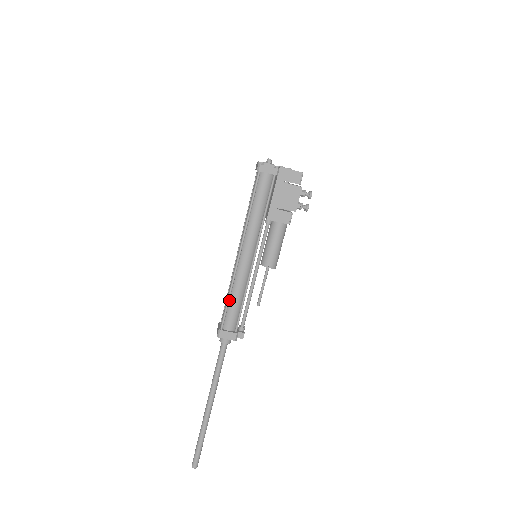
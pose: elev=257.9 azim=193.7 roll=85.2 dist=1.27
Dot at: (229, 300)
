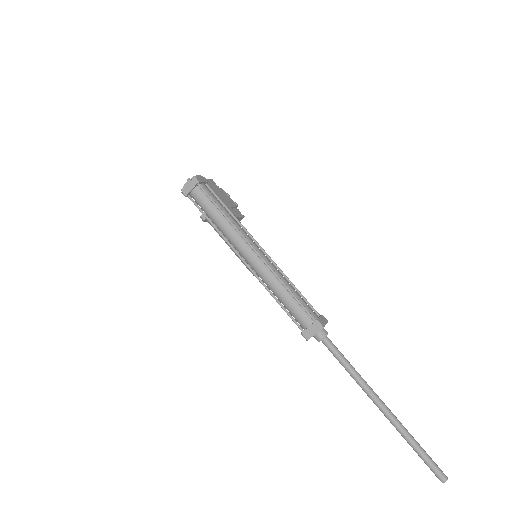
Dot at: (290, 295)
